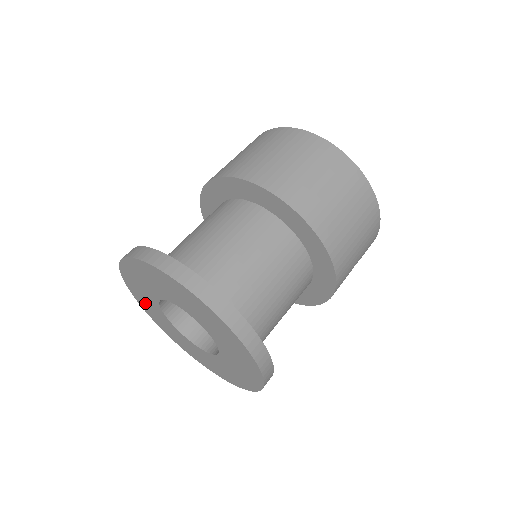
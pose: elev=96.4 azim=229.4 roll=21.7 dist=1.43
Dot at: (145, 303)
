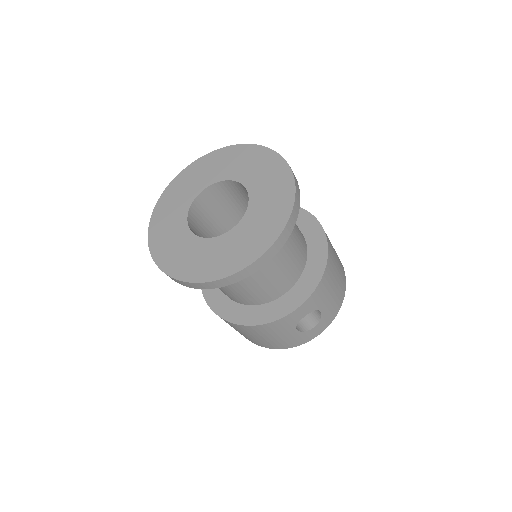
Dot at: (169, 205)
